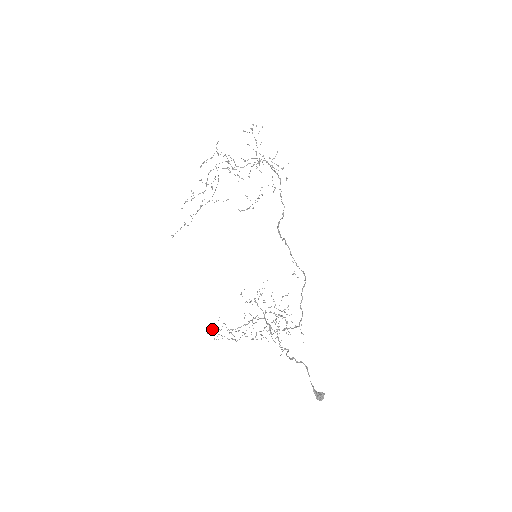
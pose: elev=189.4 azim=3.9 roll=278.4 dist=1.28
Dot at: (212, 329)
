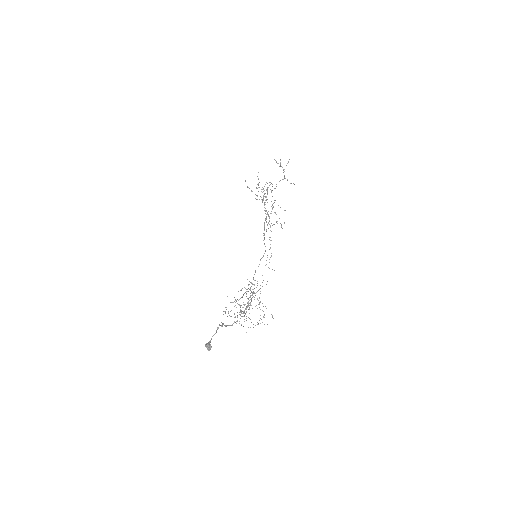
Dot at: occluded
